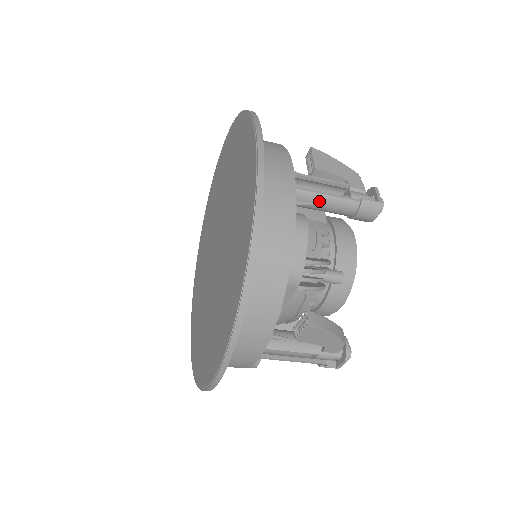
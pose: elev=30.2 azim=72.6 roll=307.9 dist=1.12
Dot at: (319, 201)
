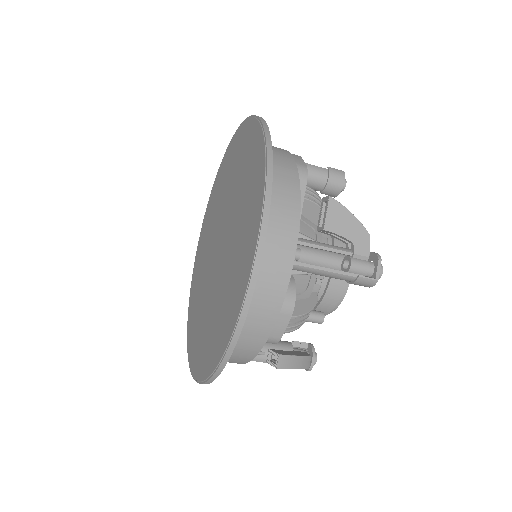
Dot at: (315, 273)
